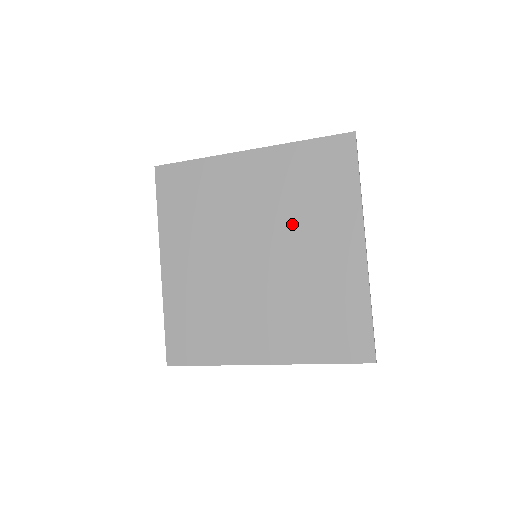
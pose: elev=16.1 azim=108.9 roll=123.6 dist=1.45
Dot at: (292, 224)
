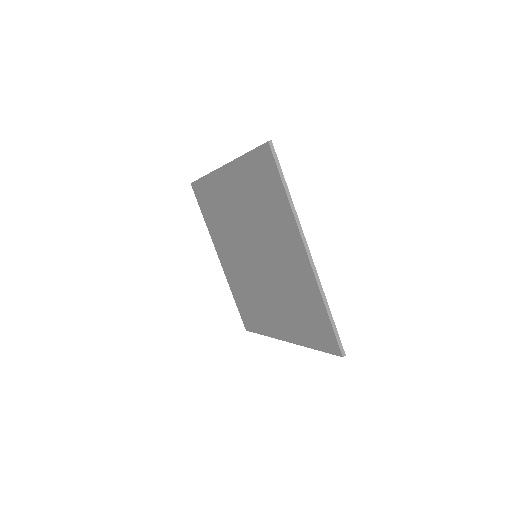
Dot at: (263, 231)
